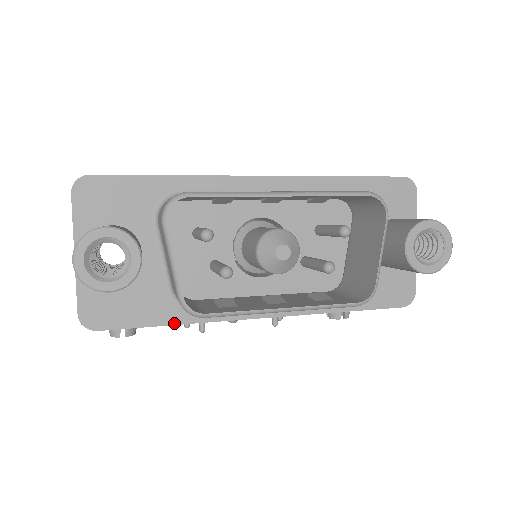
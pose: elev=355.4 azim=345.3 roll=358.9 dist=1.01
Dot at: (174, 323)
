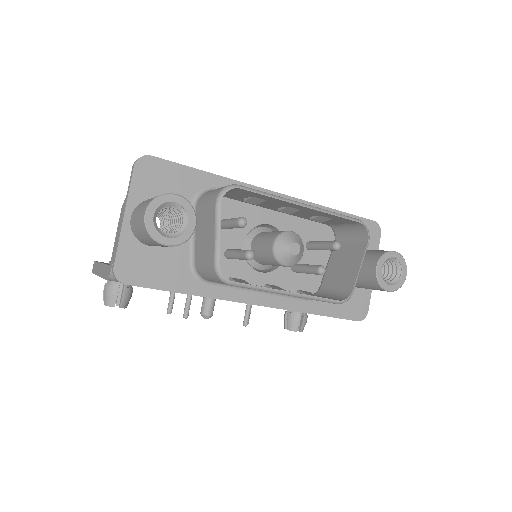
Dot at: (188, 293)
